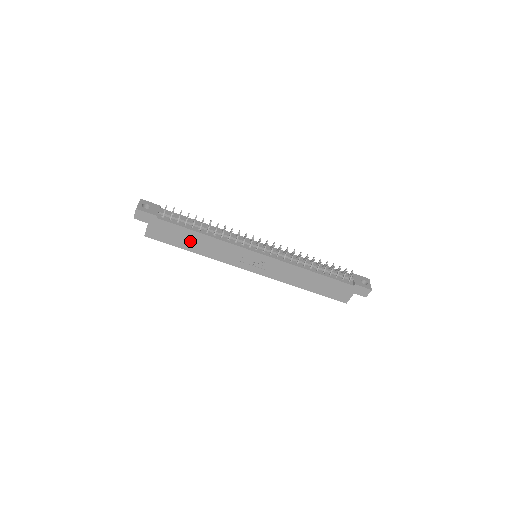
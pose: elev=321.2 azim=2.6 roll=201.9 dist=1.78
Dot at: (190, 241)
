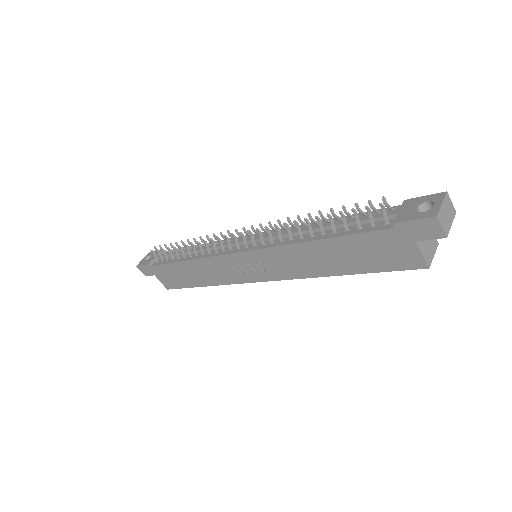
Dot at: (189, 275)
